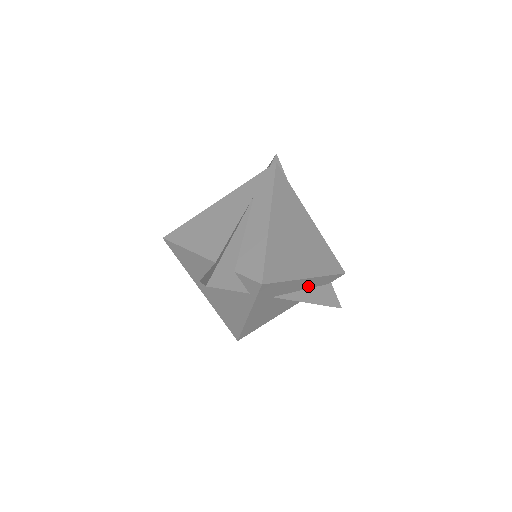
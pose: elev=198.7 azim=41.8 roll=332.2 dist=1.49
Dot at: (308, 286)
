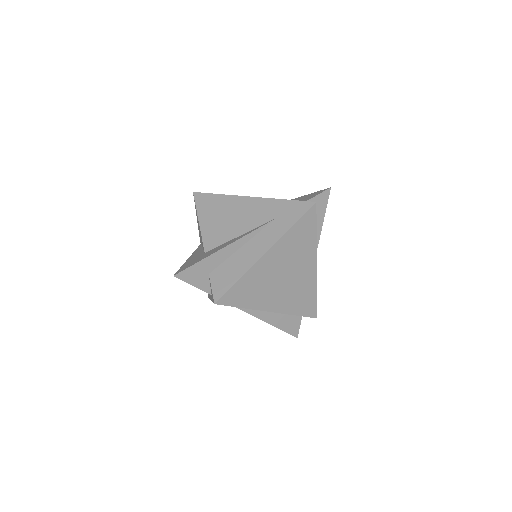
Dot at: occluded
